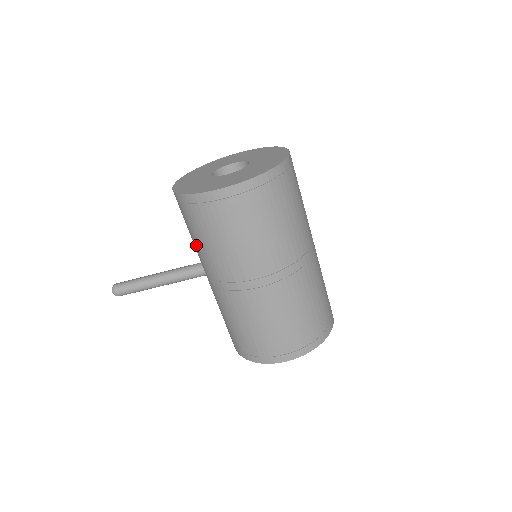
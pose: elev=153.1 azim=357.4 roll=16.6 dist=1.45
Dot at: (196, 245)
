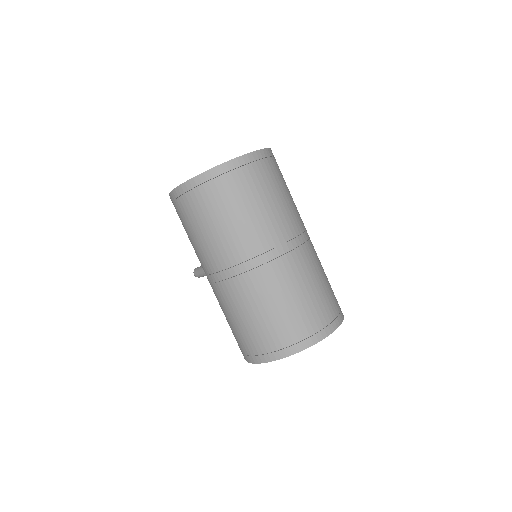
Dot at: occluded
